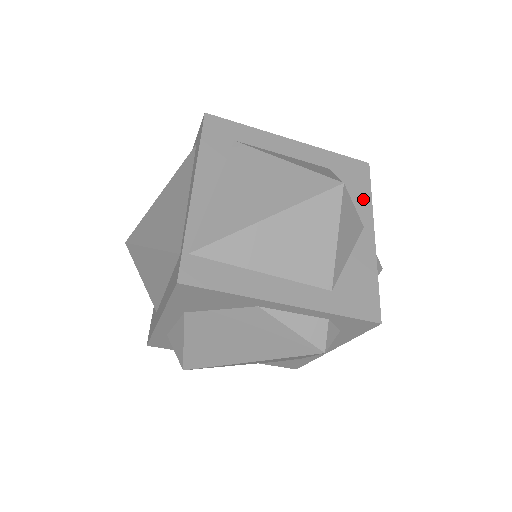
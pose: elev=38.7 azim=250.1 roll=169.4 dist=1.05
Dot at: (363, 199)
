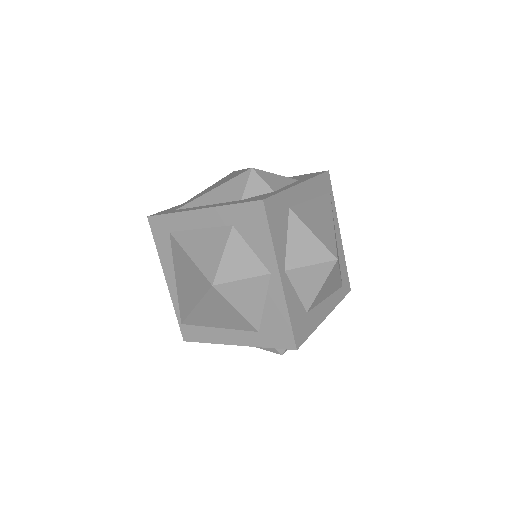
Dot at: (265, 245)
